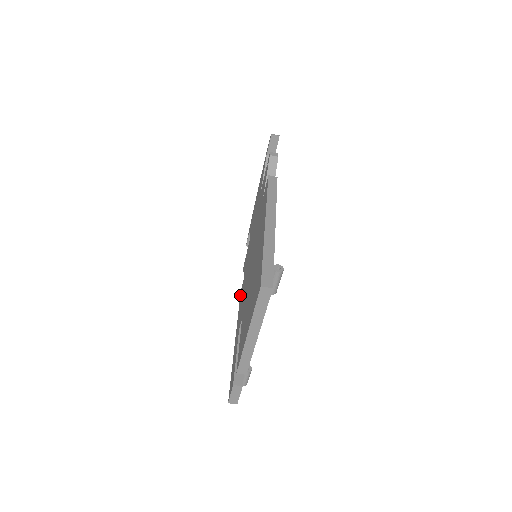
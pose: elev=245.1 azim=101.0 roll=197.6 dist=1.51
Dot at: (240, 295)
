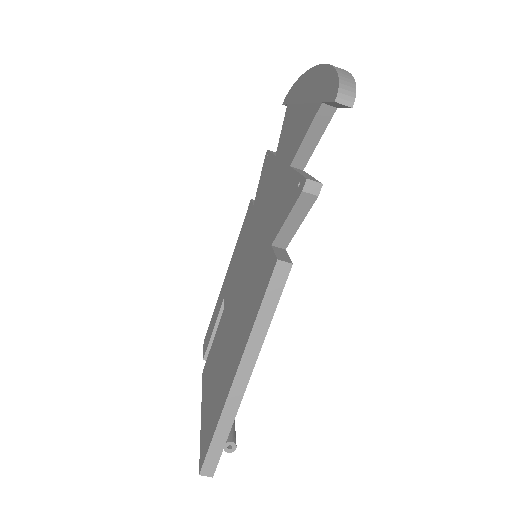
Dot at: occluded
